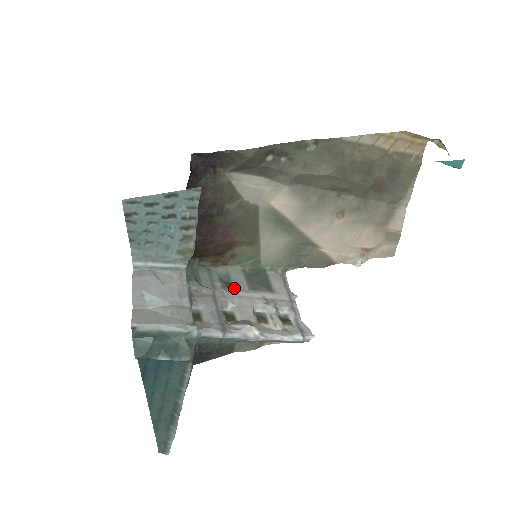
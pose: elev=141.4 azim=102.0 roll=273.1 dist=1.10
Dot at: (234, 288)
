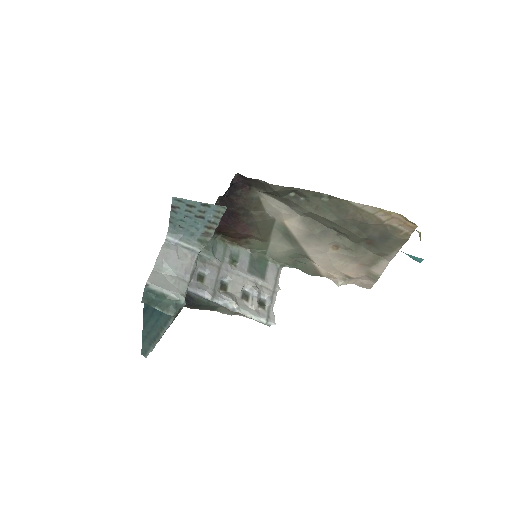
Dot at: (237, 266)
